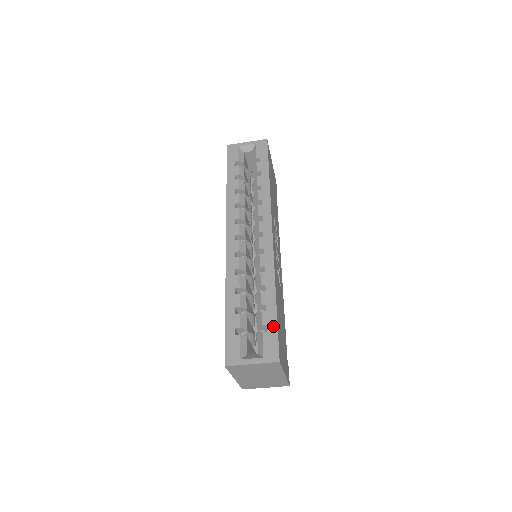
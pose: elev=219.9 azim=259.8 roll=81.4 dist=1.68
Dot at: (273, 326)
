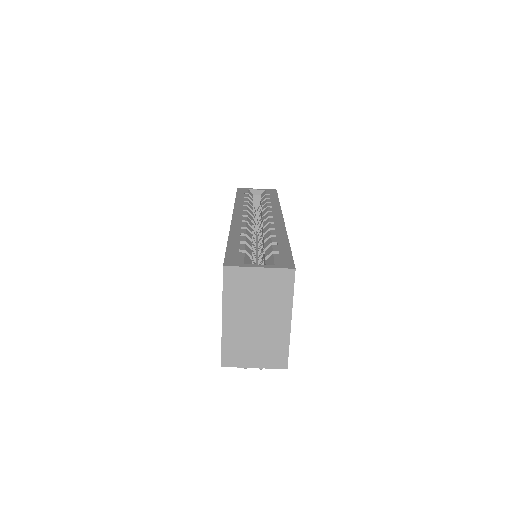
Dot at: (286, 252)
